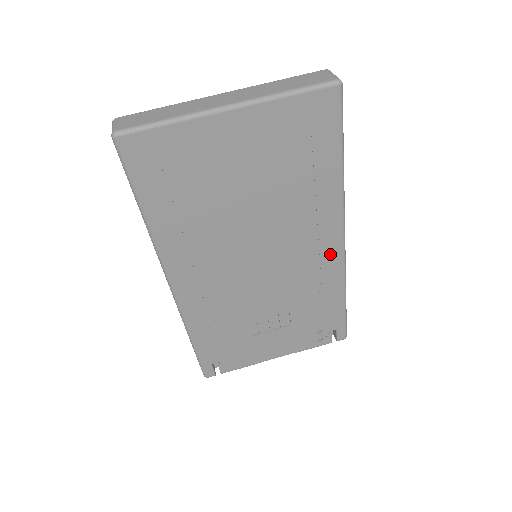
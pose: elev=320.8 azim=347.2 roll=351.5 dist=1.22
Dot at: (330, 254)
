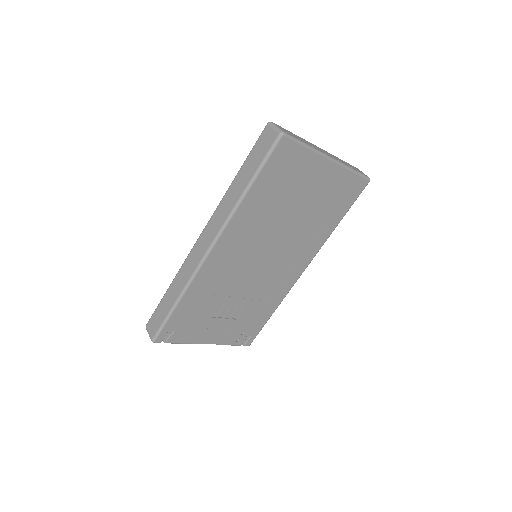
Dot at: (293, 276)
